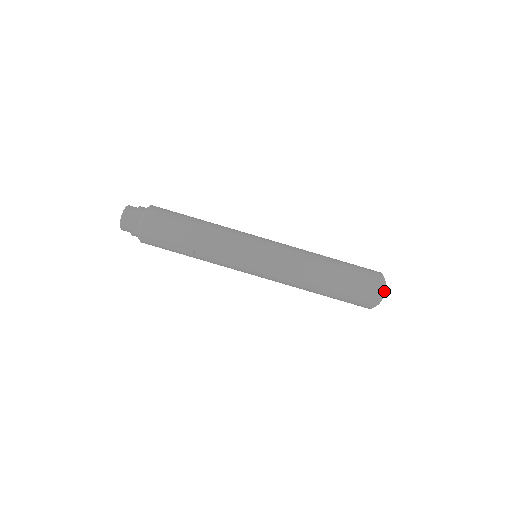
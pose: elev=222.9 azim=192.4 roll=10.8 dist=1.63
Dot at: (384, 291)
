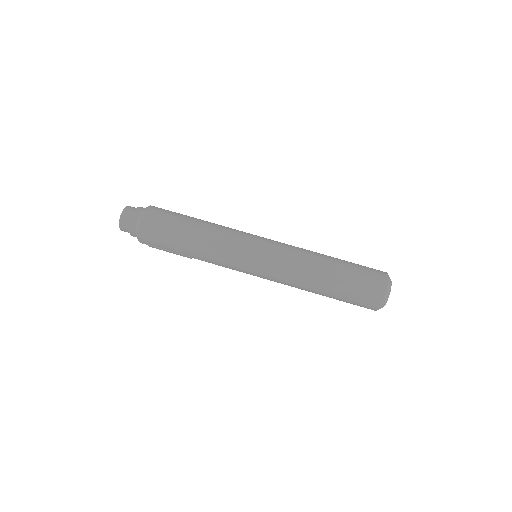
Dot at: (387, 300)
